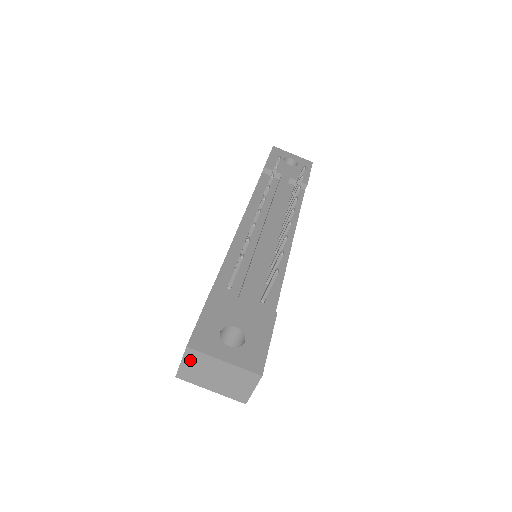
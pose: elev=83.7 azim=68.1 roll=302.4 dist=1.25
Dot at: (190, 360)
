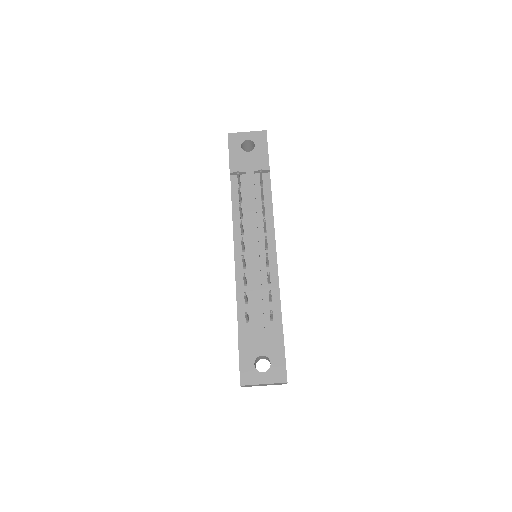
Dot at: occluded
